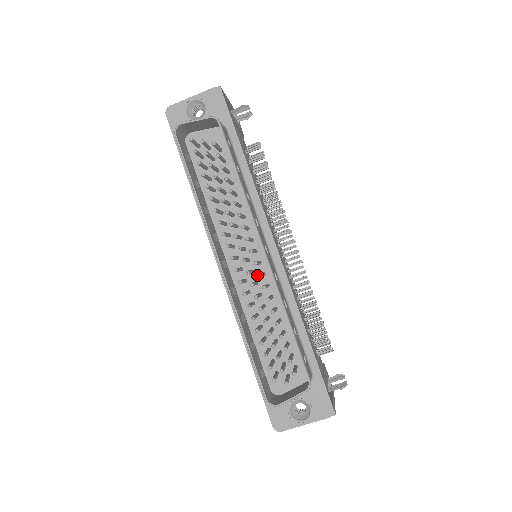
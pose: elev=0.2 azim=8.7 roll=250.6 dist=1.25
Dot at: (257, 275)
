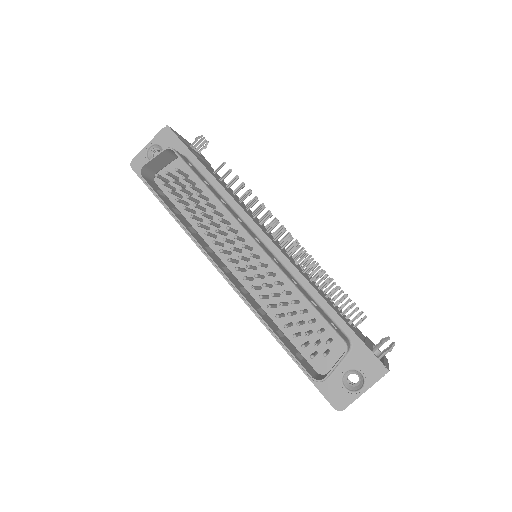
Dot at: (261, 269)
